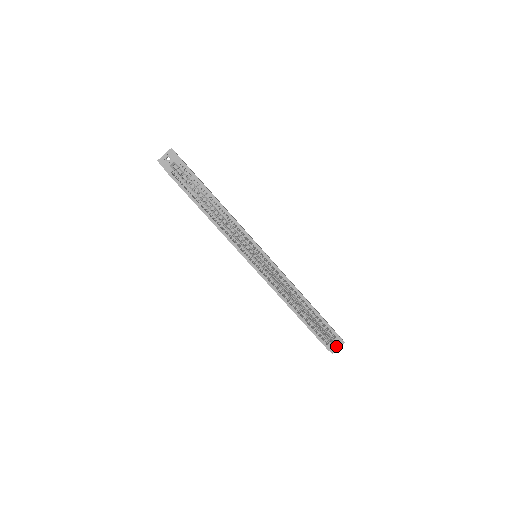
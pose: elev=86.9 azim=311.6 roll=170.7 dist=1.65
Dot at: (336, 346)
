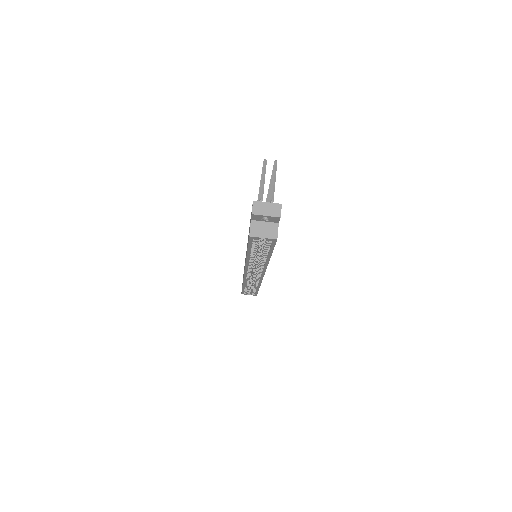
Dot at: occluded
